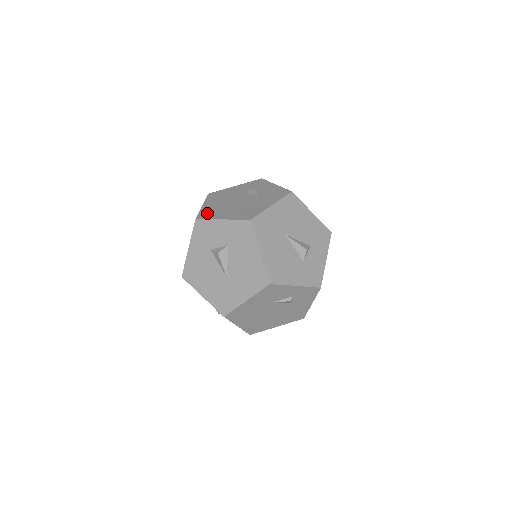
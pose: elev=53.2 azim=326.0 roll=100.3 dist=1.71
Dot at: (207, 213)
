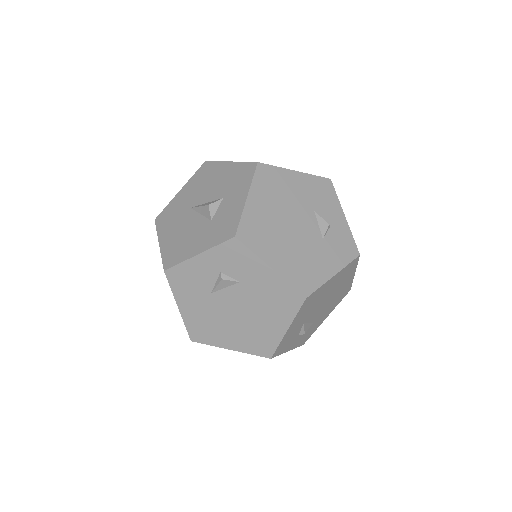
Dot at: occluded
